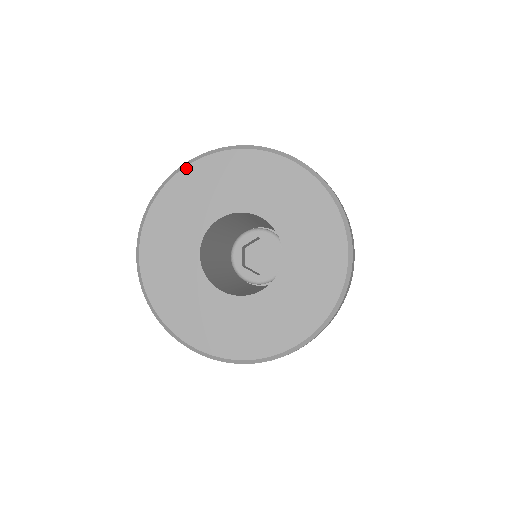
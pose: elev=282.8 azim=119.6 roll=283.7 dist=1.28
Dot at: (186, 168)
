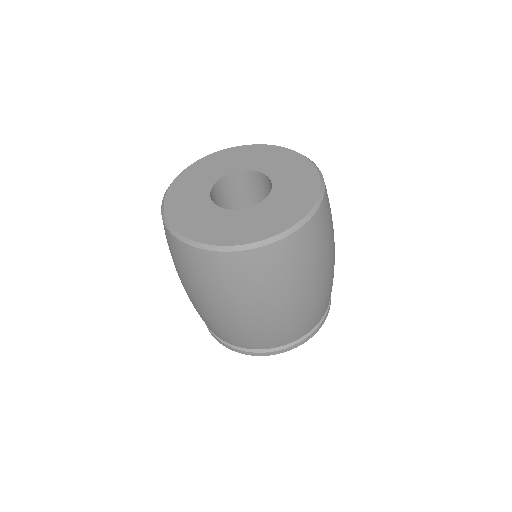
Dot at: (198, 161)
